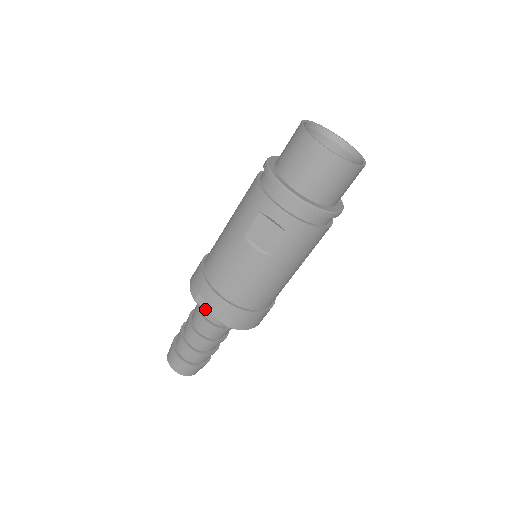
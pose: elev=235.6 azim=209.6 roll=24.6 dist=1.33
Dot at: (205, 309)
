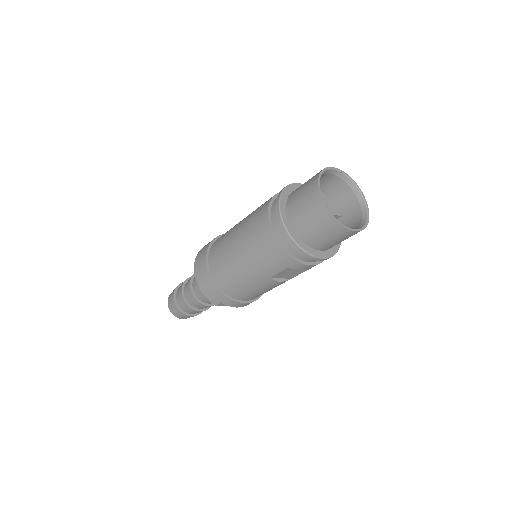
Dot at: occluded
